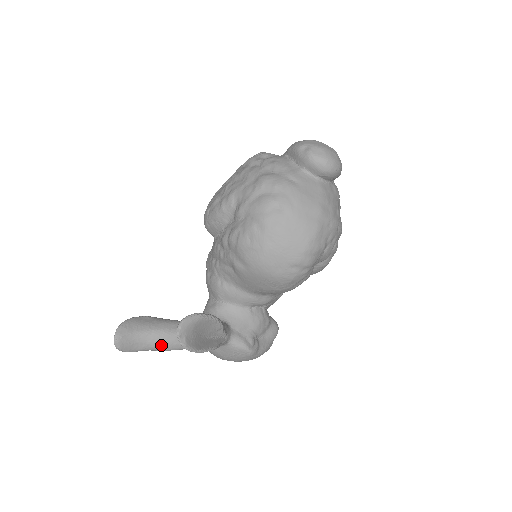
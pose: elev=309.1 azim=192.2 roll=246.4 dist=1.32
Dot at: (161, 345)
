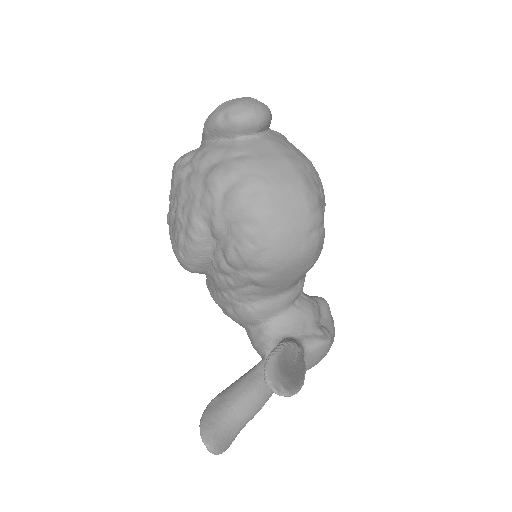
Dot at: (251, 412)
